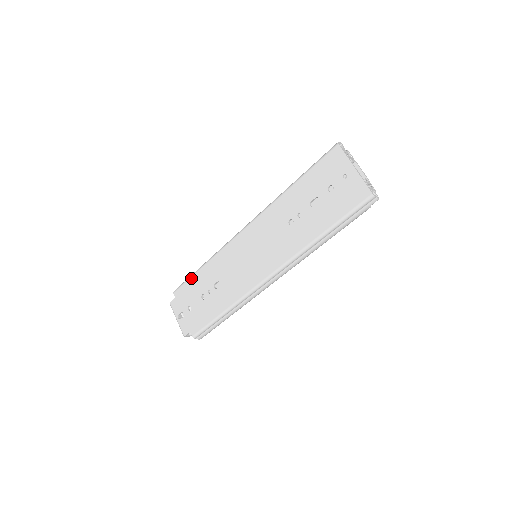
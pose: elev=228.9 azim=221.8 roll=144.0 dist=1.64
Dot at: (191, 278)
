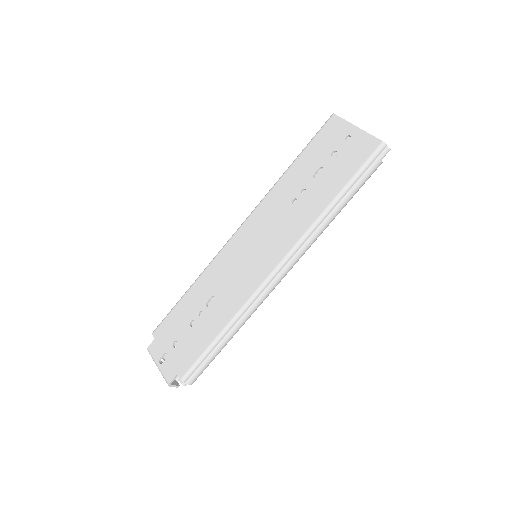
Dot at: (175, 307)
